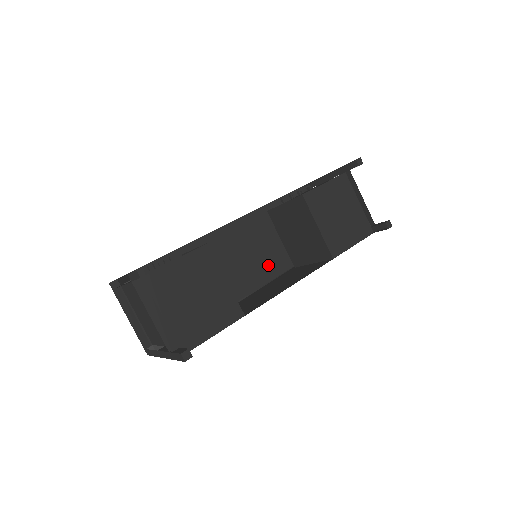
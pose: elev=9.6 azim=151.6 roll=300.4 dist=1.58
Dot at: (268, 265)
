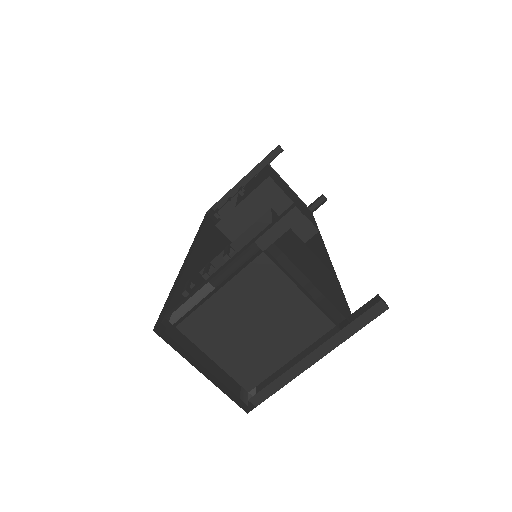
Dot at: occluded
